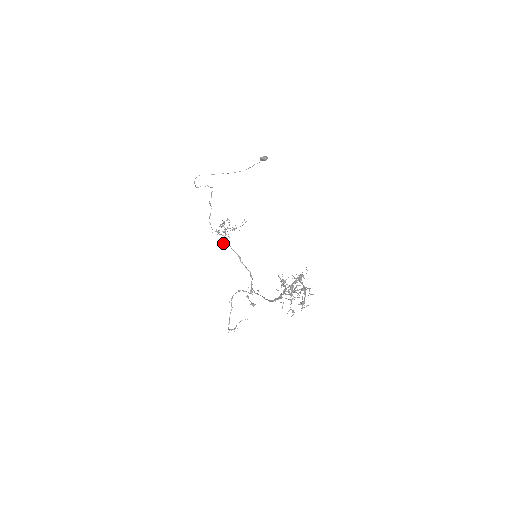
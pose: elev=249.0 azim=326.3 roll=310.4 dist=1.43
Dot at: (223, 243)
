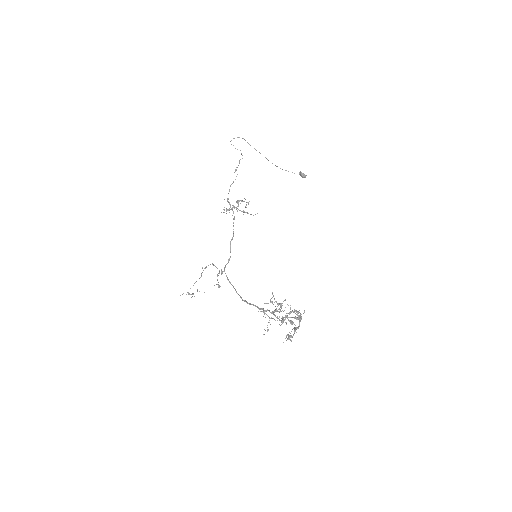
Dot at: occluded
